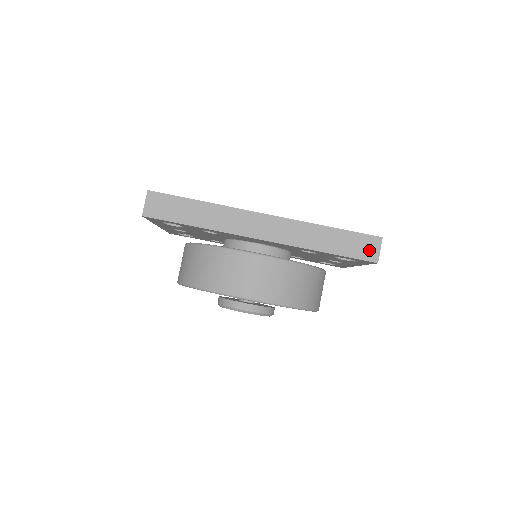
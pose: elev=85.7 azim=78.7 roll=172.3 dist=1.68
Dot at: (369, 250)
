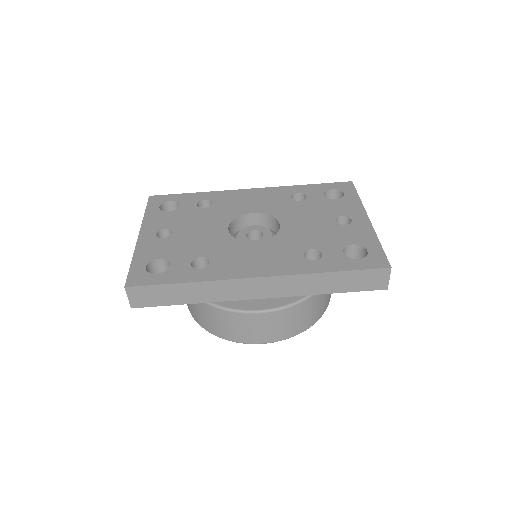
Dot at: (377, 281)
